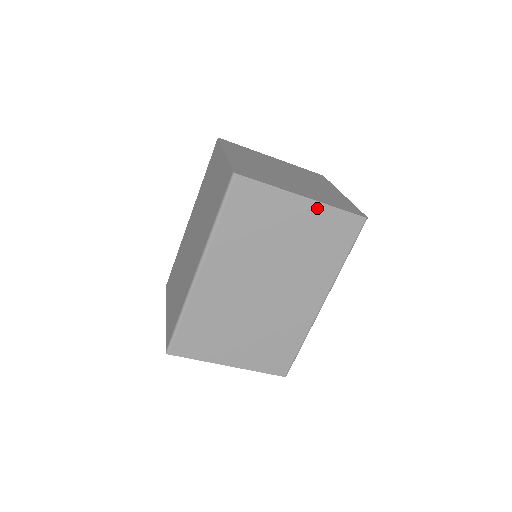
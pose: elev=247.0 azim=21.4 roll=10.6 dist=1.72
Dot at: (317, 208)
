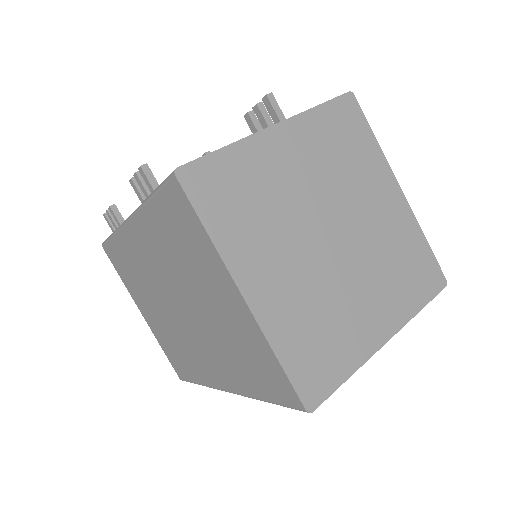
Dot at: occluded
